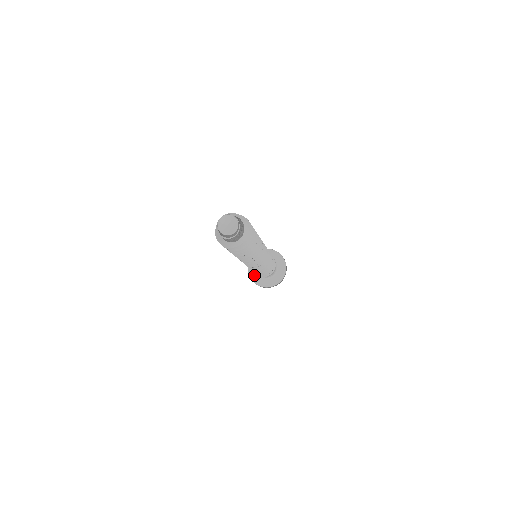
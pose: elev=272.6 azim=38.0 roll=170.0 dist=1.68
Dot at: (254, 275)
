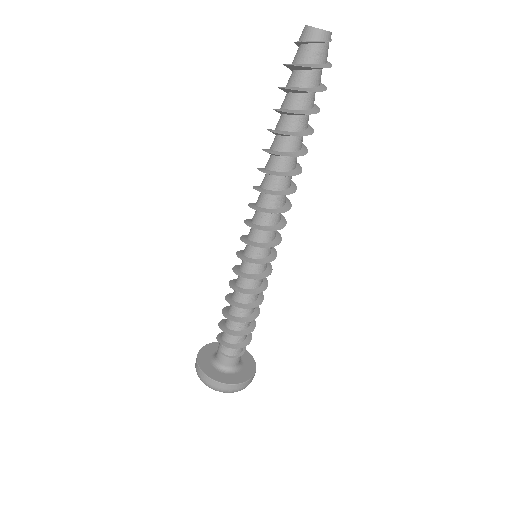
Dot at: (219, 376)
